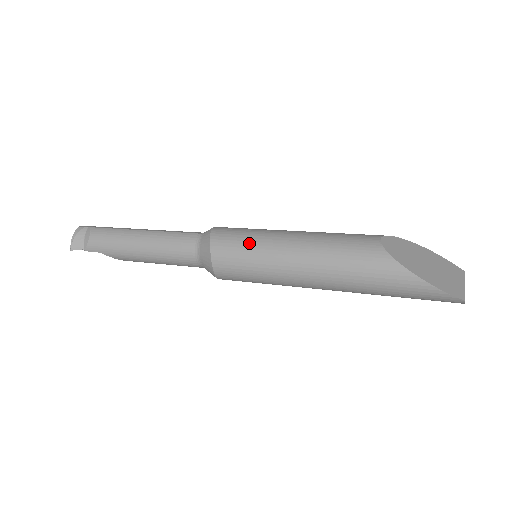
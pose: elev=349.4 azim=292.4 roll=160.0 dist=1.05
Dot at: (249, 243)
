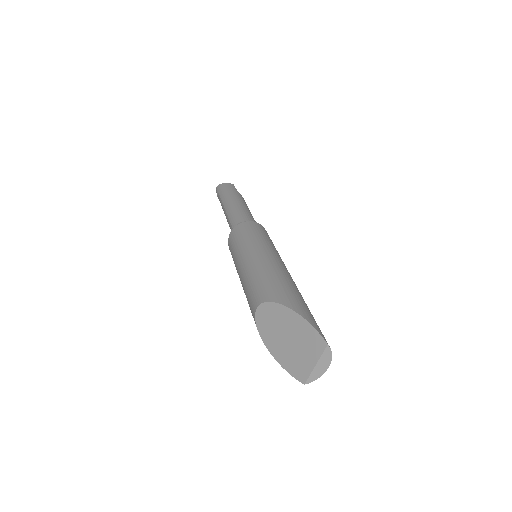
Dot at: (234, 263)
